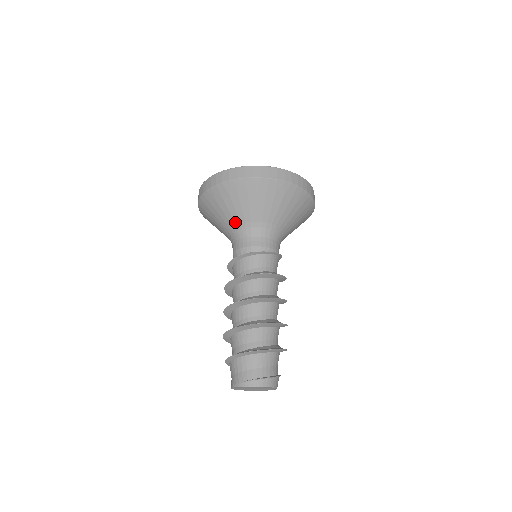
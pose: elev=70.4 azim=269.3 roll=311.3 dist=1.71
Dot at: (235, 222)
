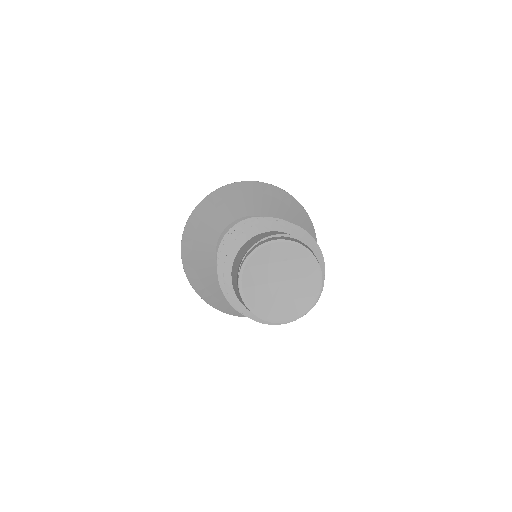
Dot at: (223, 227)
